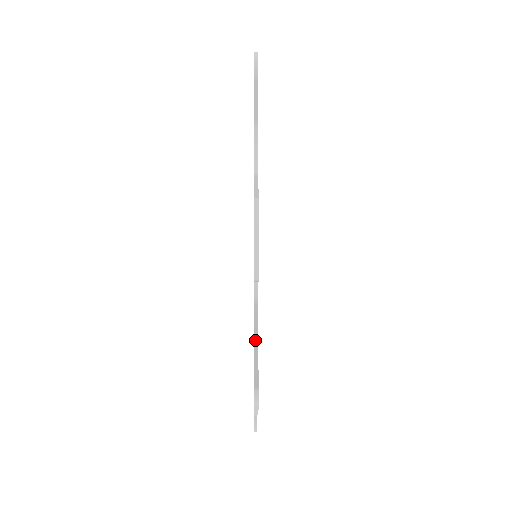
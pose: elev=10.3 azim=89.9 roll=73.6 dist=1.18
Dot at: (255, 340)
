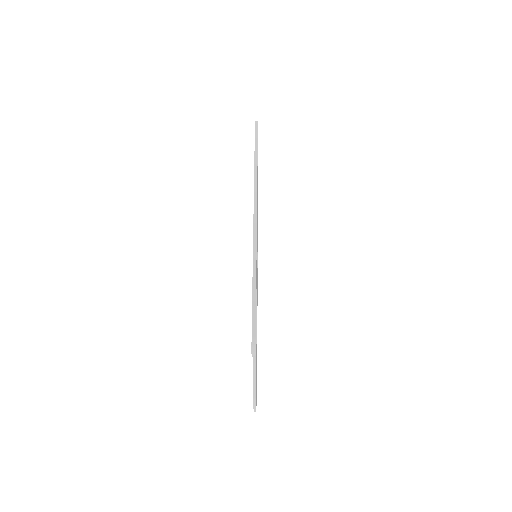
Dot at: occluded
